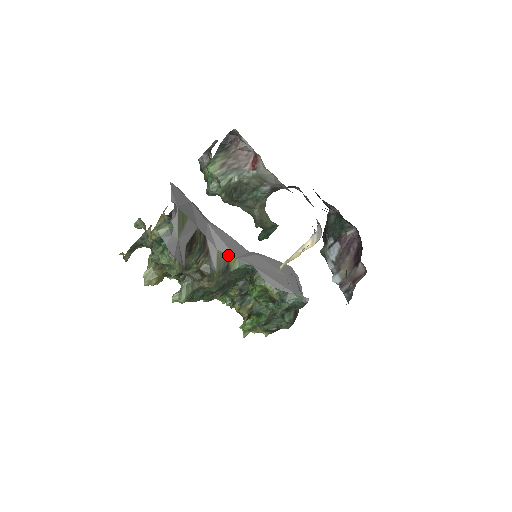
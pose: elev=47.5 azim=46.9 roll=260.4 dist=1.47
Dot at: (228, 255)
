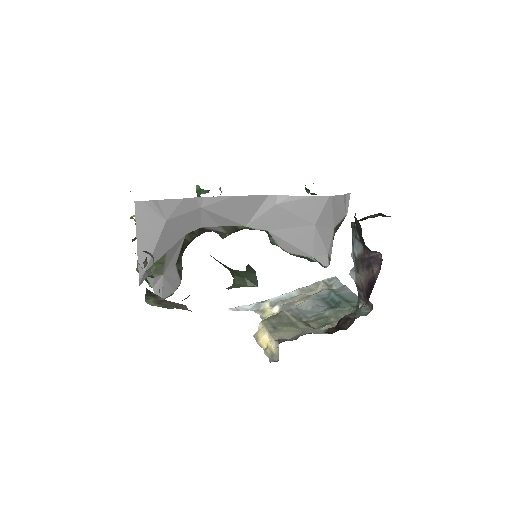
Dot at: (235, 226)
